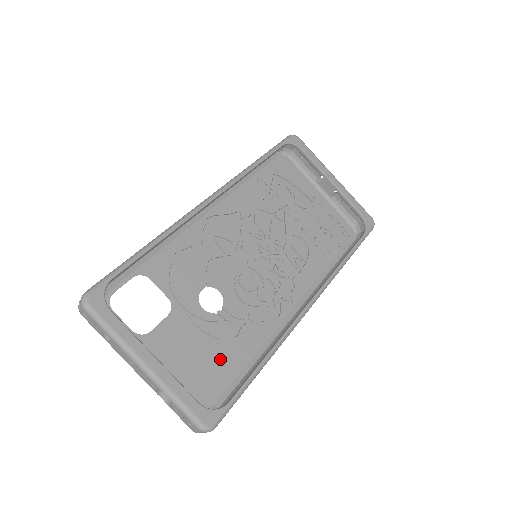
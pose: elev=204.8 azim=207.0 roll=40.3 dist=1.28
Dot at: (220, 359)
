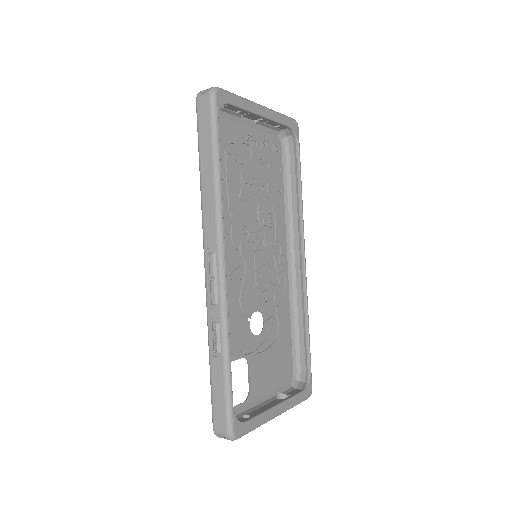
Dot at: (281, 348)
